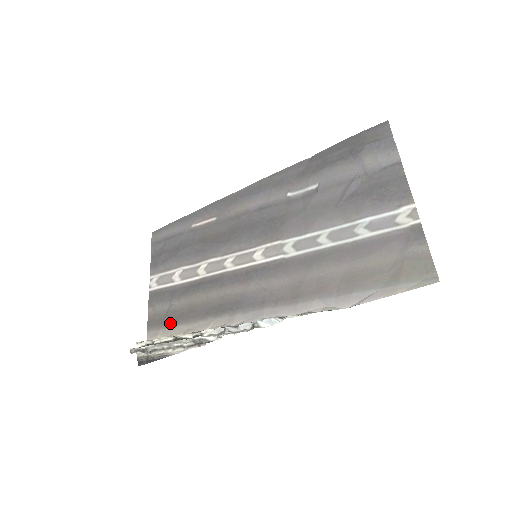
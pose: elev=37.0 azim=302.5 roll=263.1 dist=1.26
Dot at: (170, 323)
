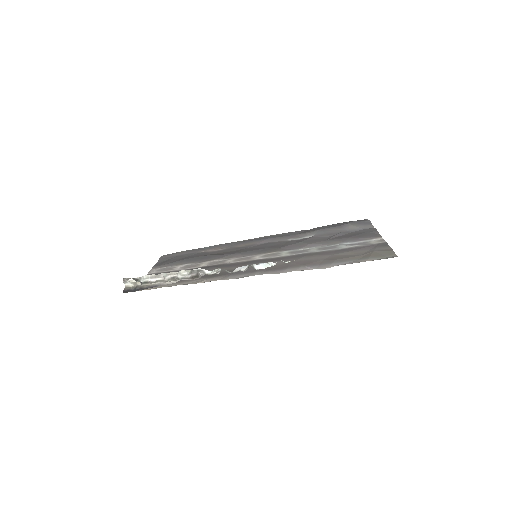
Dot at: occluded
